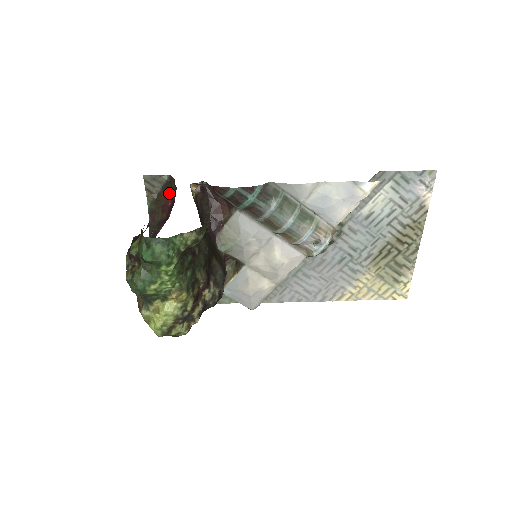
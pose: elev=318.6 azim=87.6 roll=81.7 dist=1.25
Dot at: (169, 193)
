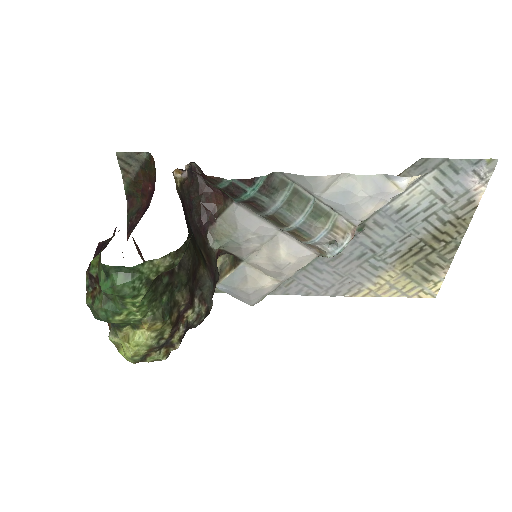
Dot at: (148, 176)
